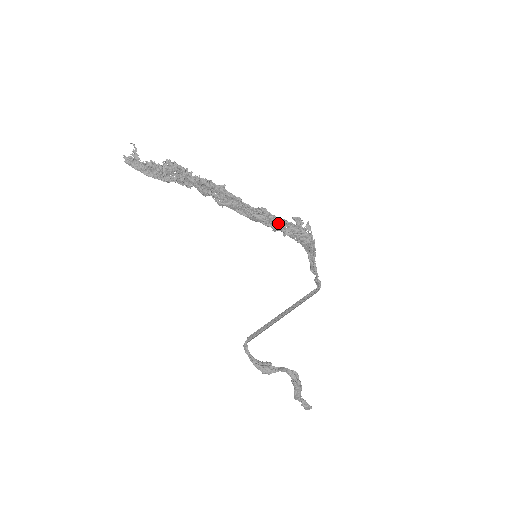
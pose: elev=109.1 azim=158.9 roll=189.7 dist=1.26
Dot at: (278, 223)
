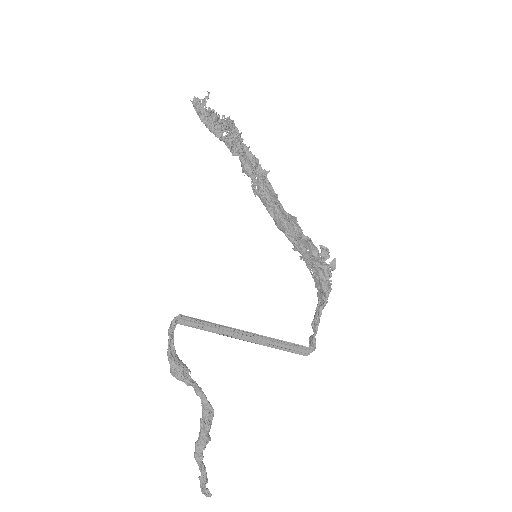
Dot at: (301, 240)
